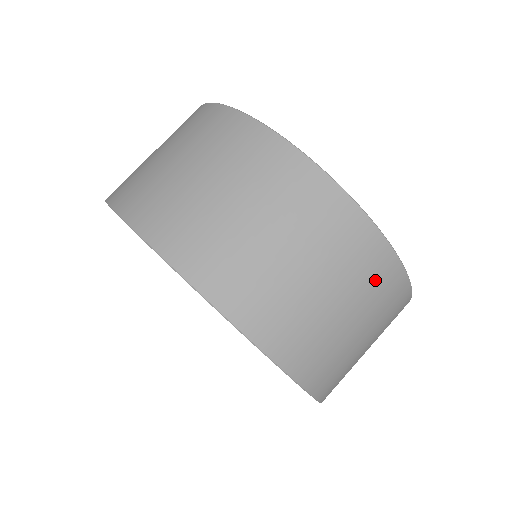
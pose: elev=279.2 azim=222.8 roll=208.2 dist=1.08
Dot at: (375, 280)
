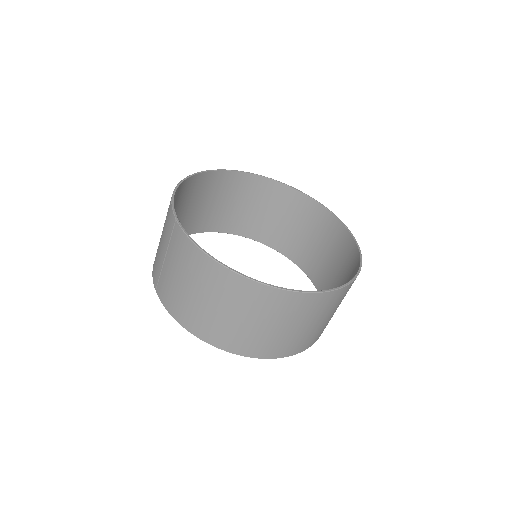
Dot at: occluded
